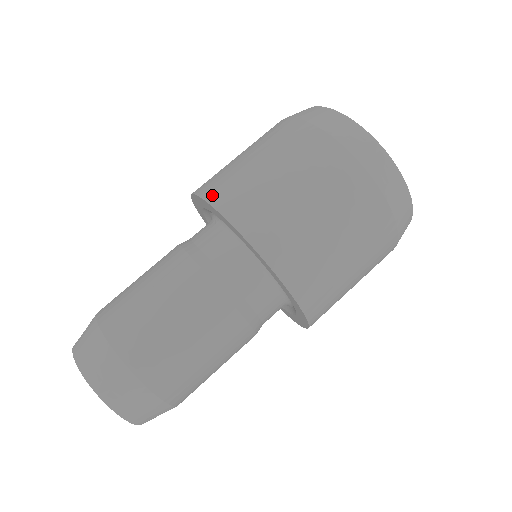
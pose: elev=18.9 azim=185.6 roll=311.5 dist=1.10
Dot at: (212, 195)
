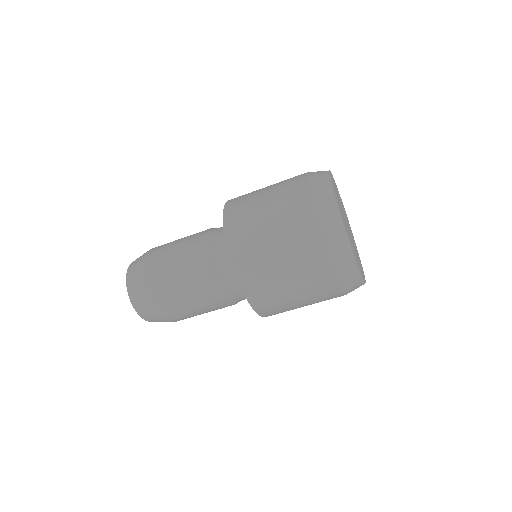
Dot at: (239, 268)
